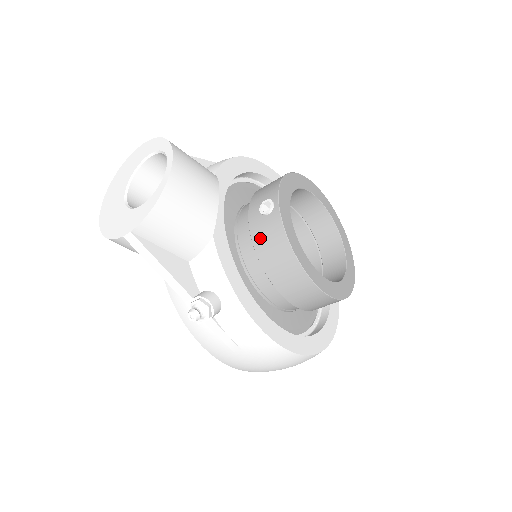
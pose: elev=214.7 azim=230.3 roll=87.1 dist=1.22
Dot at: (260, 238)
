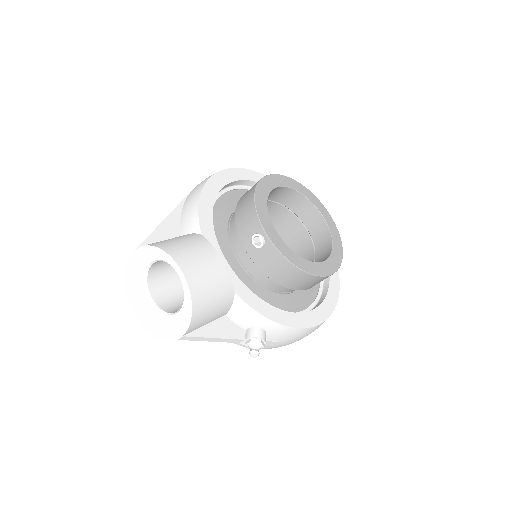
Dot at: (265, 266)
